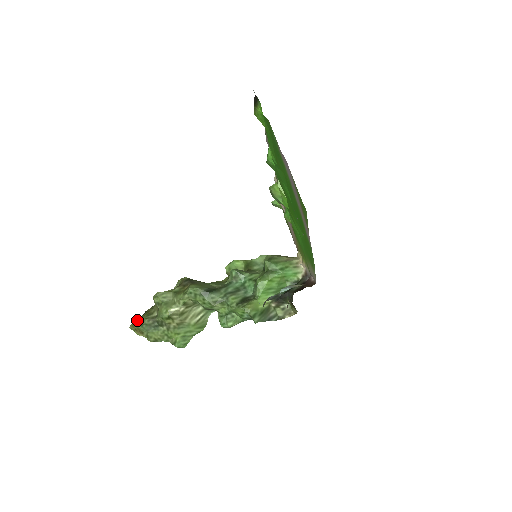
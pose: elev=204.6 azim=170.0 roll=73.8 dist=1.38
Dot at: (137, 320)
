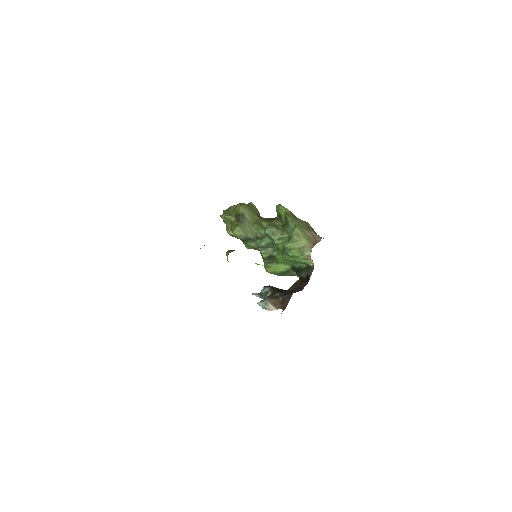
Dot at: (224, 212)
